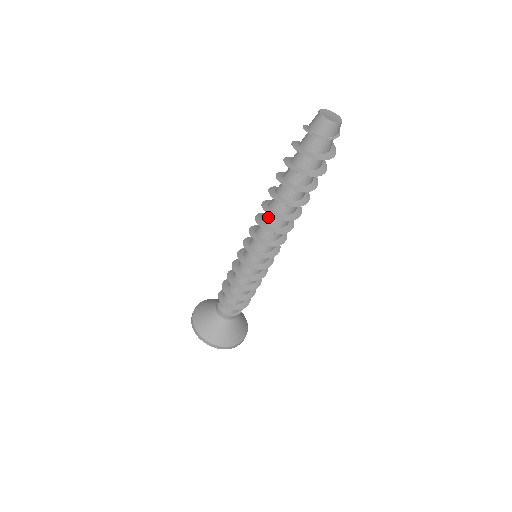
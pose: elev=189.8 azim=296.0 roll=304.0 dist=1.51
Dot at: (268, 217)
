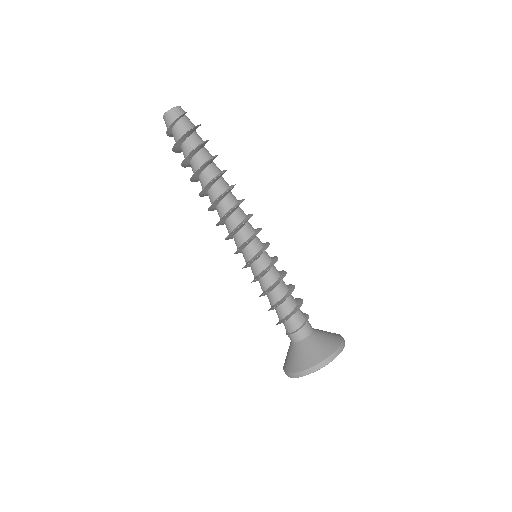
Dot at: (218, 213)
